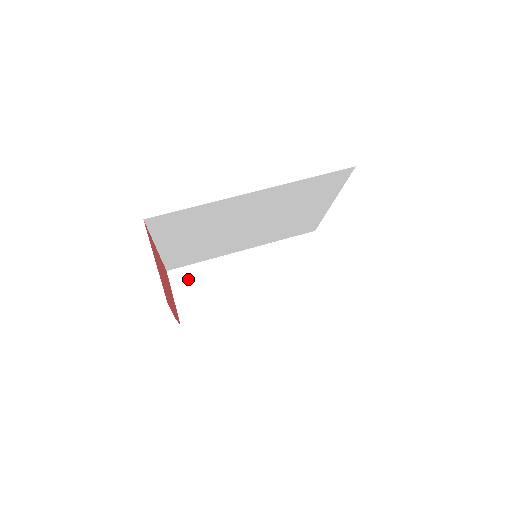
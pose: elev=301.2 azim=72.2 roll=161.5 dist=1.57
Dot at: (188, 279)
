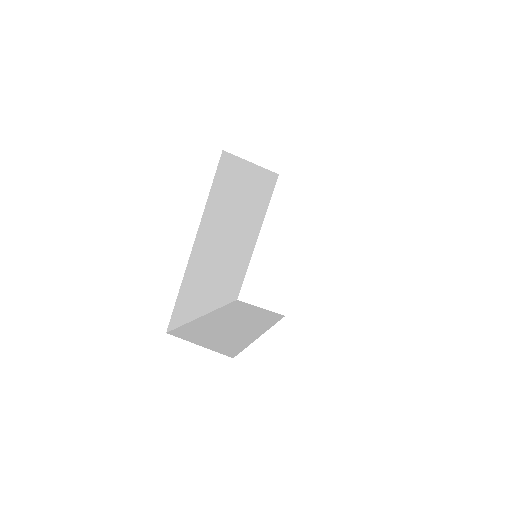
Dot at: (193, 333)
